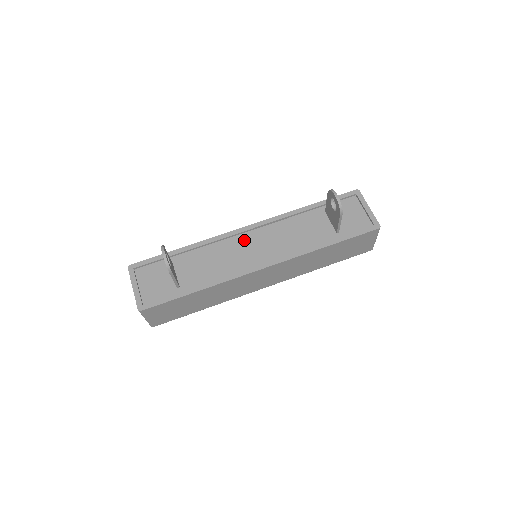
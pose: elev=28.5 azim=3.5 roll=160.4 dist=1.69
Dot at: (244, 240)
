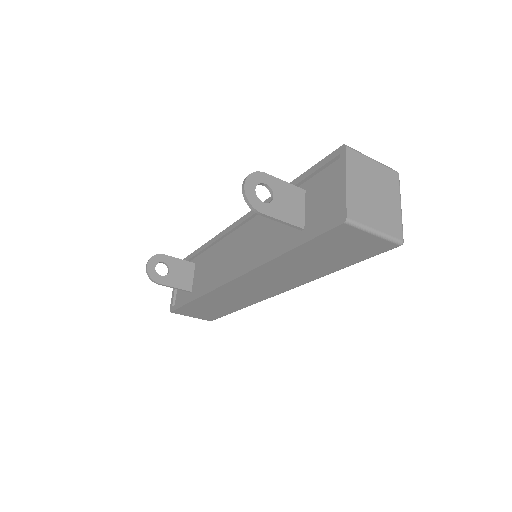
Dot at: (234, 239)
